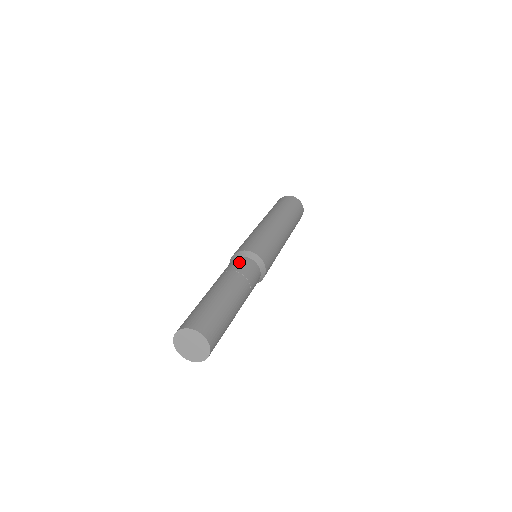
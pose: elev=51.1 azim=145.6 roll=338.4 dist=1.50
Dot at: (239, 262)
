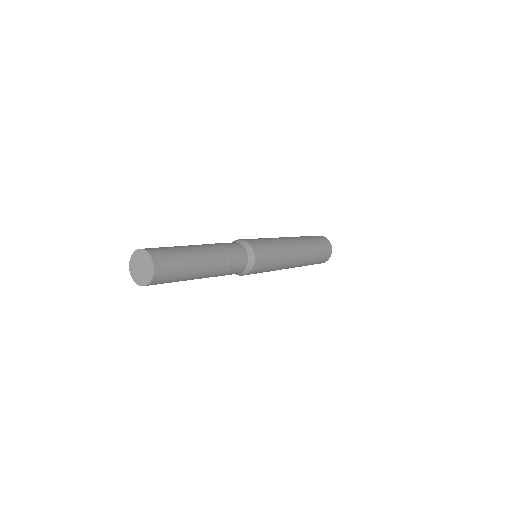
Dot at: occluded
